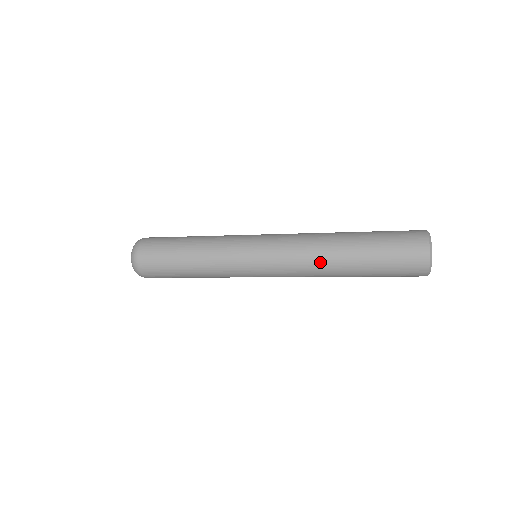
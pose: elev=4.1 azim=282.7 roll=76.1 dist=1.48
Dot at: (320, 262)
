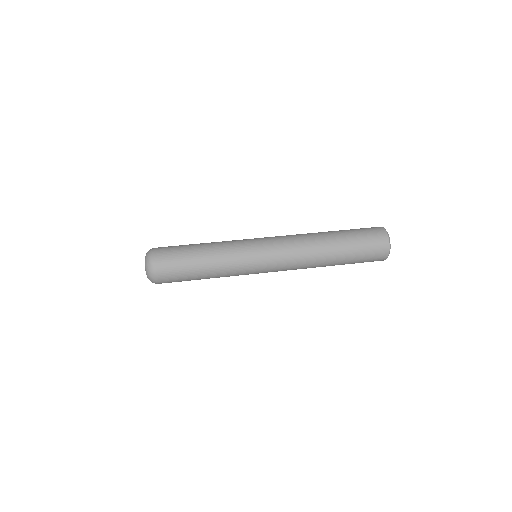
Dot at: occluded
